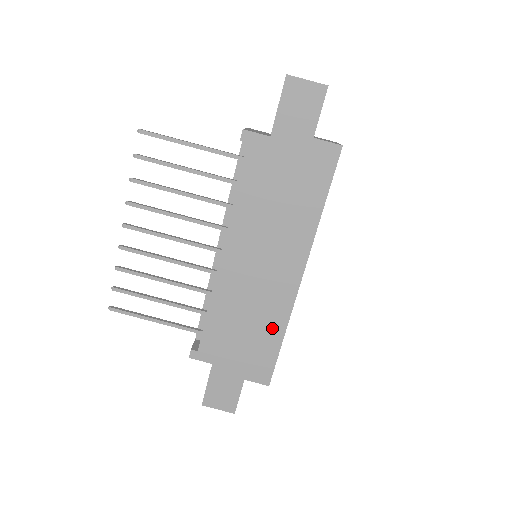
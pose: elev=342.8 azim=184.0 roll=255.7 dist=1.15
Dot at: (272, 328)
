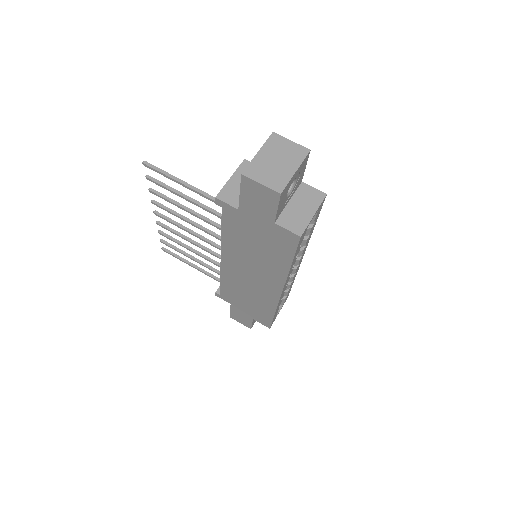
Dot at: (266, 306)
